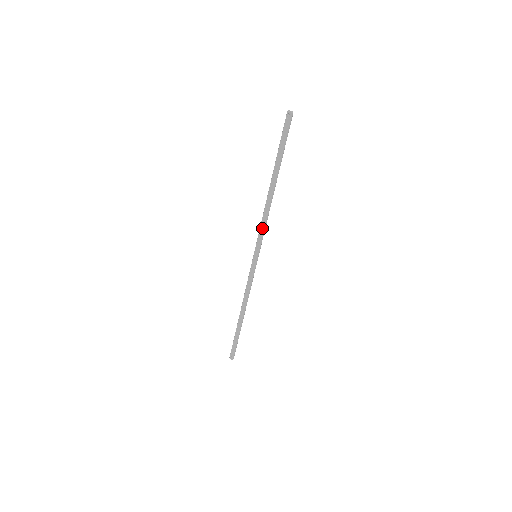
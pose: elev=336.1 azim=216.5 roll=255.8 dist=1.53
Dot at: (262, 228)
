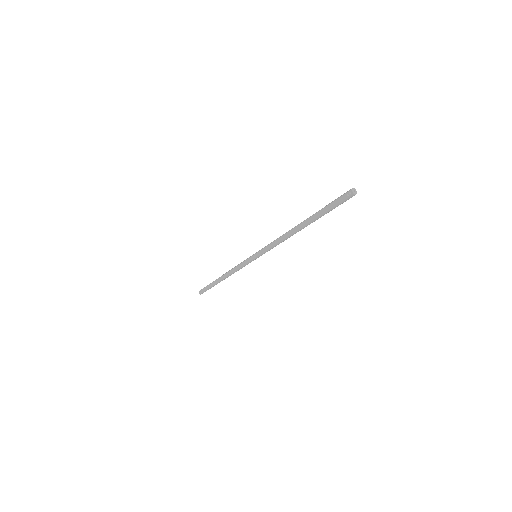
Dot at: (272, 246)
